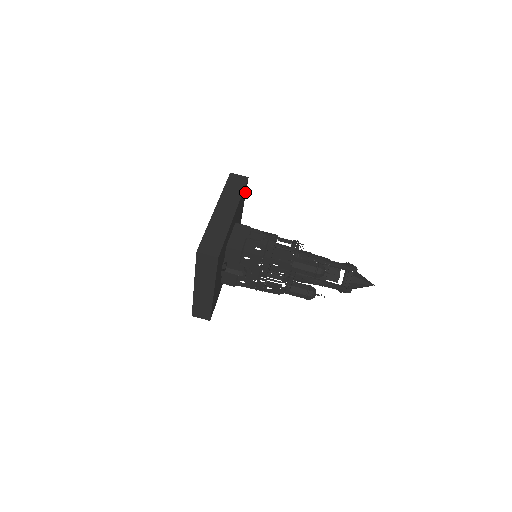
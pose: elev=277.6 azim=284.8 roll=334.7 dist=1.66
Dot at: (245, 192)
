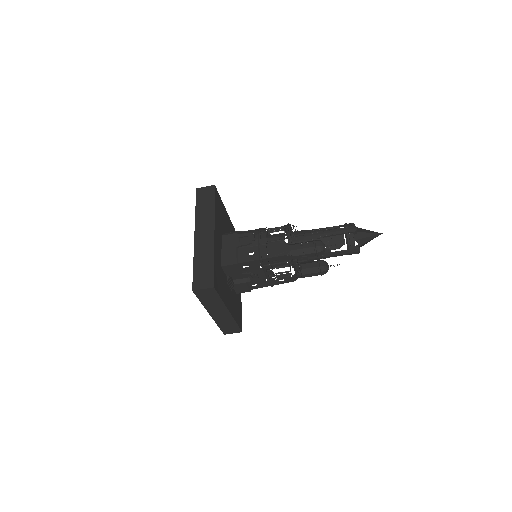
Dot at: (219, 199)
